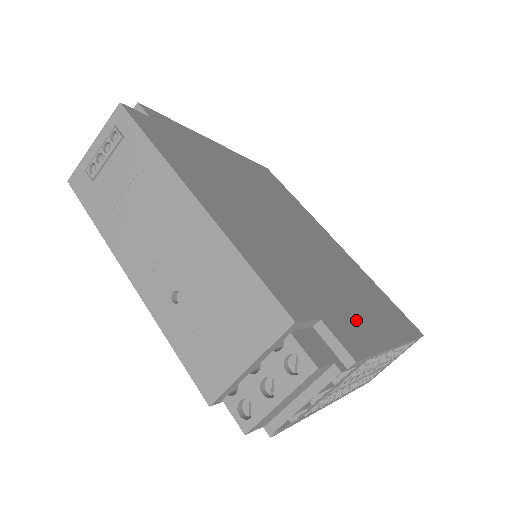
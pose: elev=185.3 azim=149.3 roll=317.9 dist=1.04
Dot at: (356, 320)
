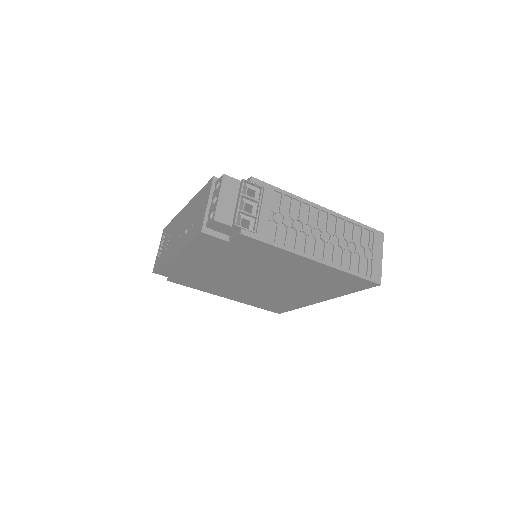
Dot at: occluded
